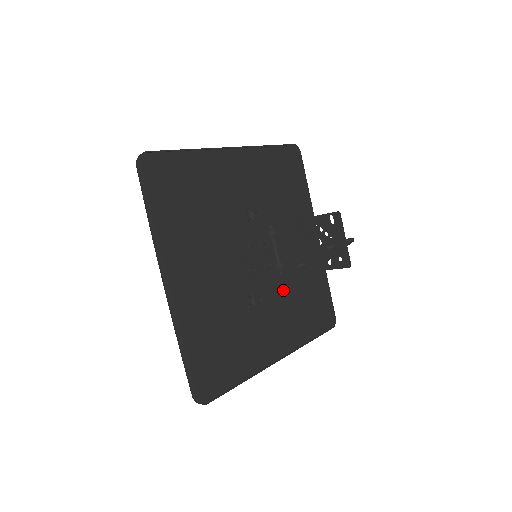
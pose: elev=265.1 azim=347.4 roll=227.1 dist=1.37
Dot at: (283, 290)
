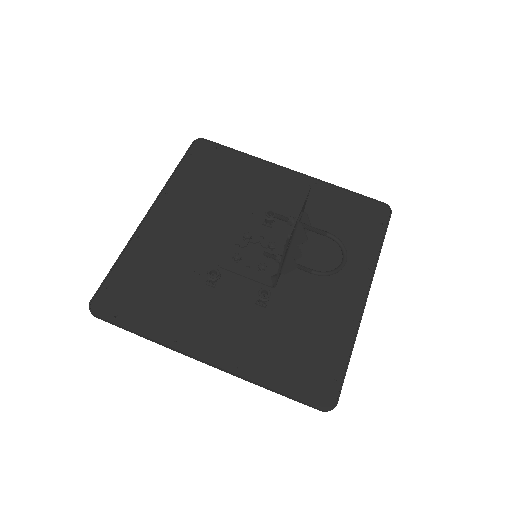
Dot at: (258, 295)
